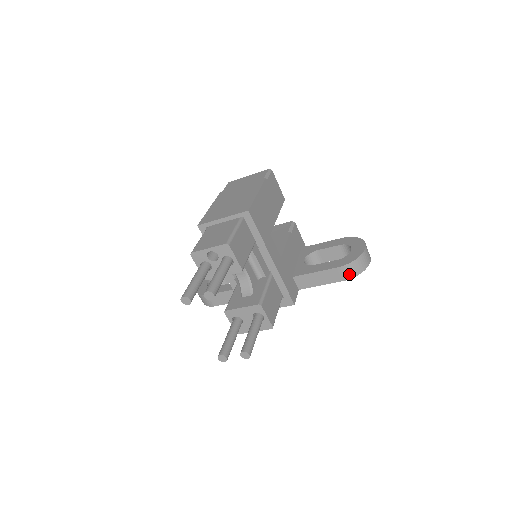
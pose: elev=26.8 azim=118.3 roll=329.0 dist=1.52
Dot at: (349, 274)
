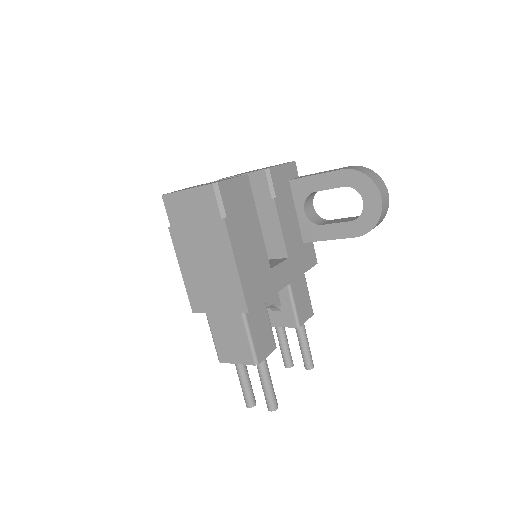
Dot at: occluded
